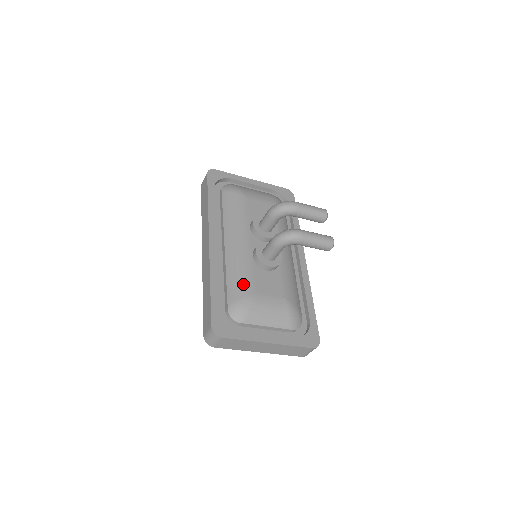
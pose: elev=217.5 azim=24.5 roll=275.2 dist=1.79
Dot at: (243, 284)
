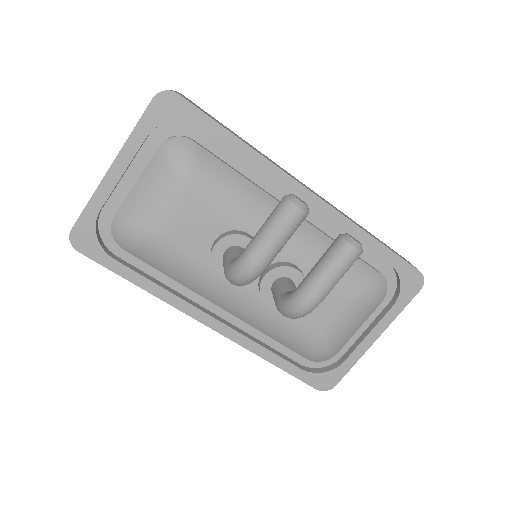
Dot at: (297, 338)
